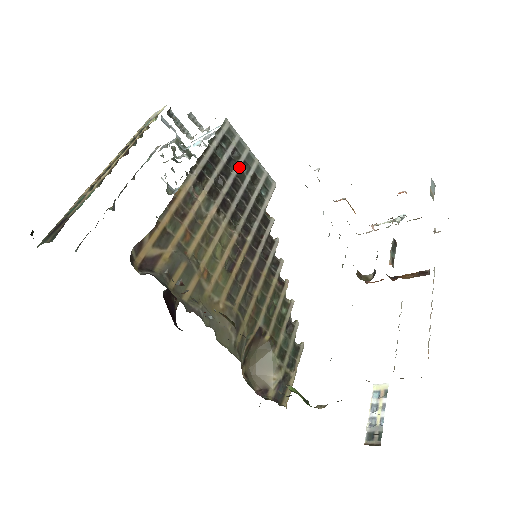
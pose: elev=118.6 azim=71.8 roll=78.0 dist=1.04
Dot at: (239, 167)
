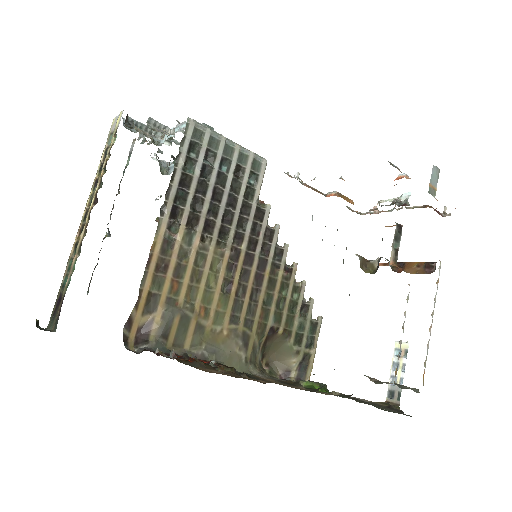
Dot at: (217, 170)
